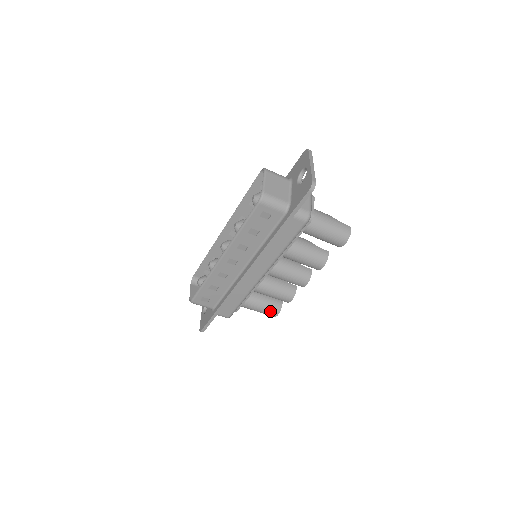
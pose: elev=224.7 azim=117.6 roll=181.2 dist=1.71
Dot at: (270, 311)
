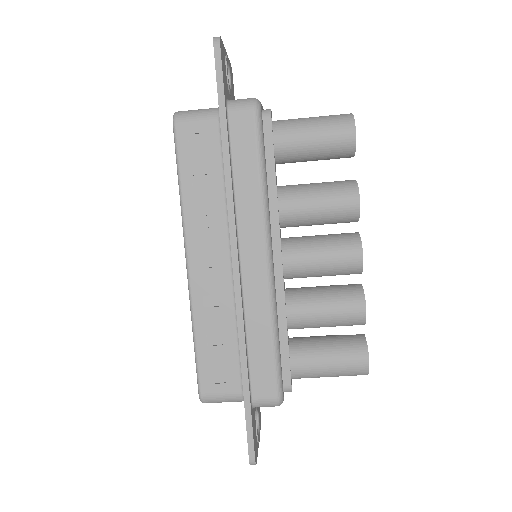
Dot at: (349, 357)
